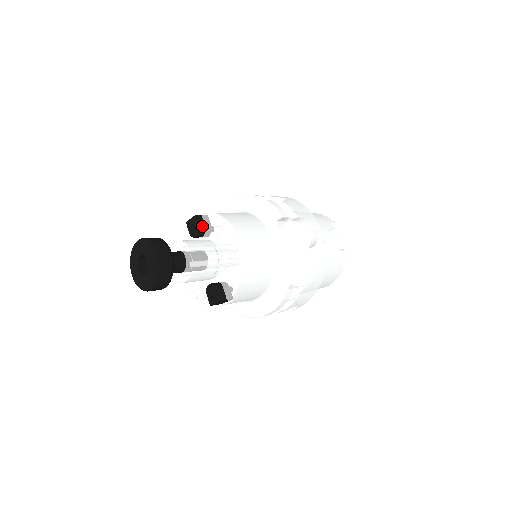
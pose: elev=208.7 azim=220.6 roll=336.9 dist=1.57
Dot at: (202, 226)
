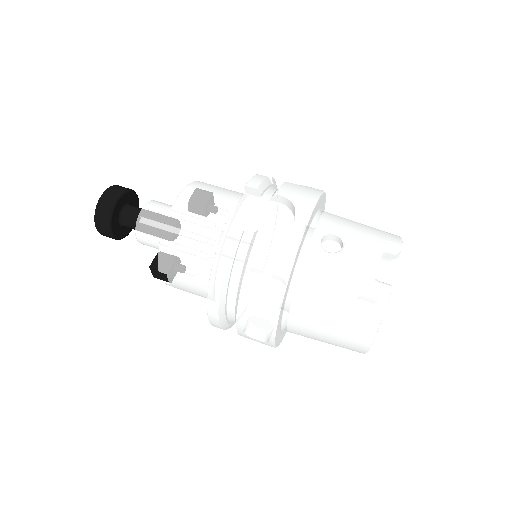
Dot at: occluded
